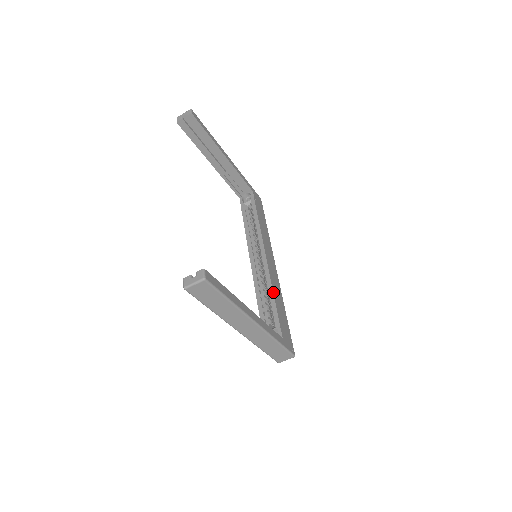
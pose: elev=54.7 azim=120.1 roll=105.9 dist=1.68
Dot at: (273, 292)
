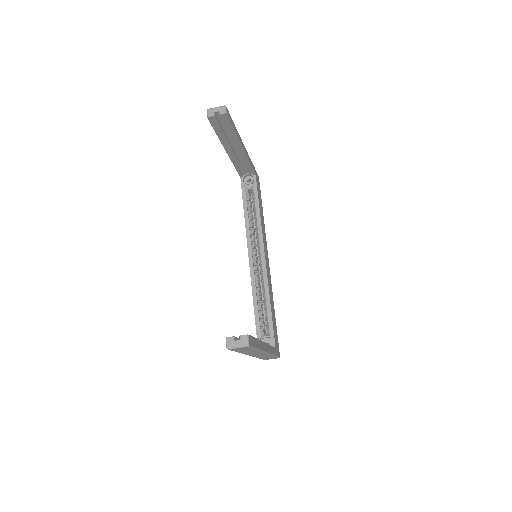
Dot at: (270, 299)
